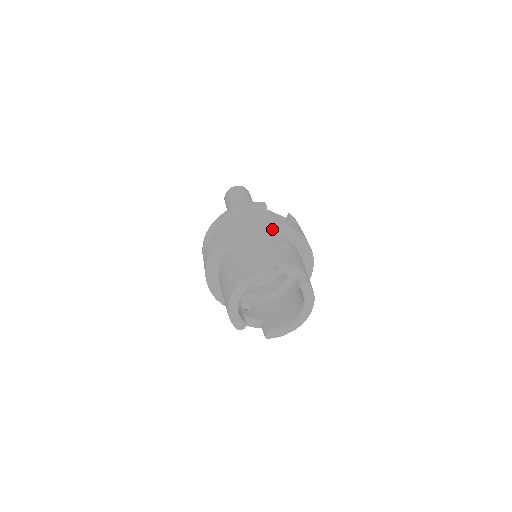
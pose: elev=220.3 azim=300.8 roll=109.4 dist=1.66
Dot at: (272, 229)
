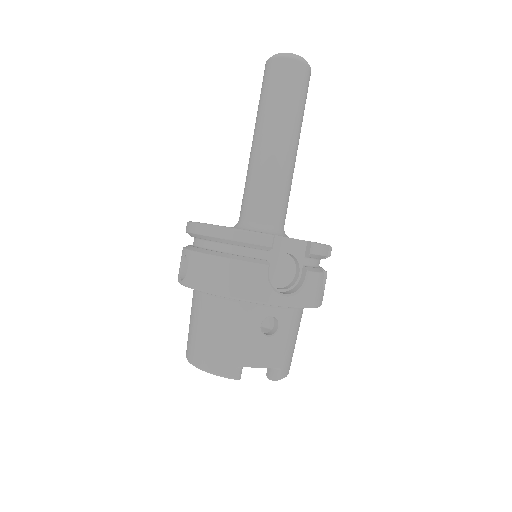
Dot at: occluded
